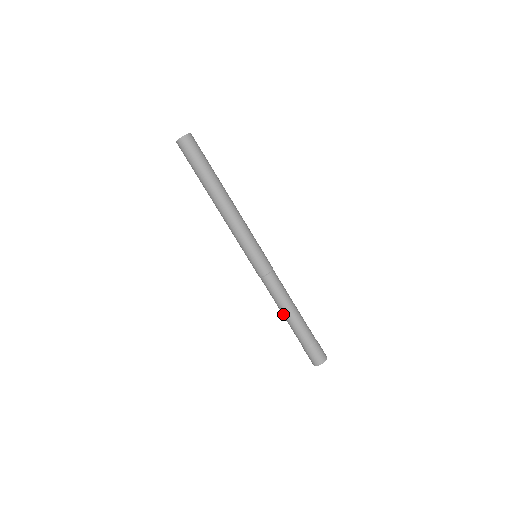
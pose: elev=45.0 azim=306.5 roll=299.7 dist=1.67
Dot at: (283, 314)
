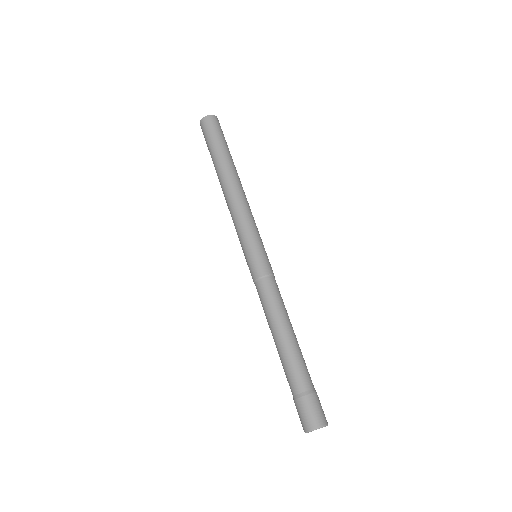
Dot at: (277, 336)
